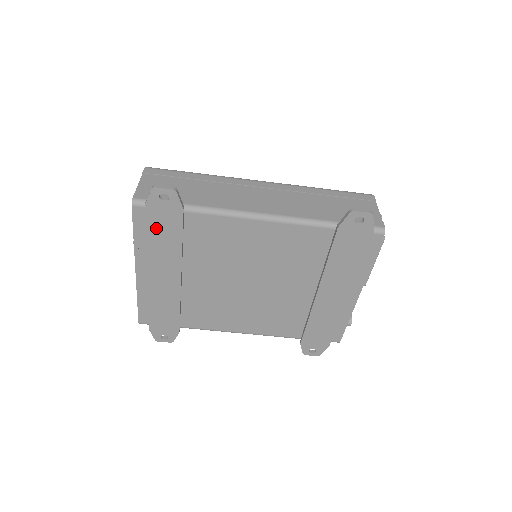
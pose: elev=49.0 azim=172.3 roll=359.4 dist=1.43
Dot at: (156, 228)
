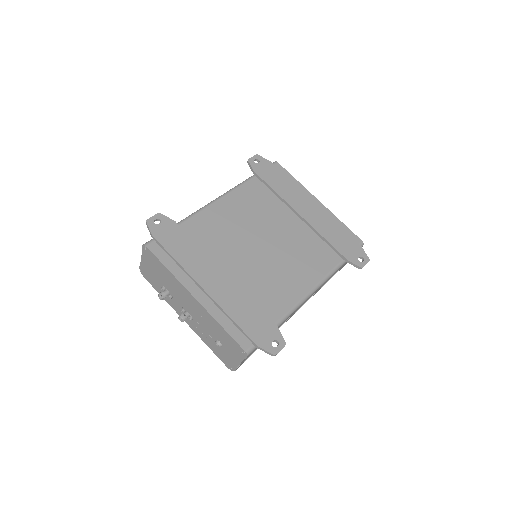
Dot at: (173, 246)
